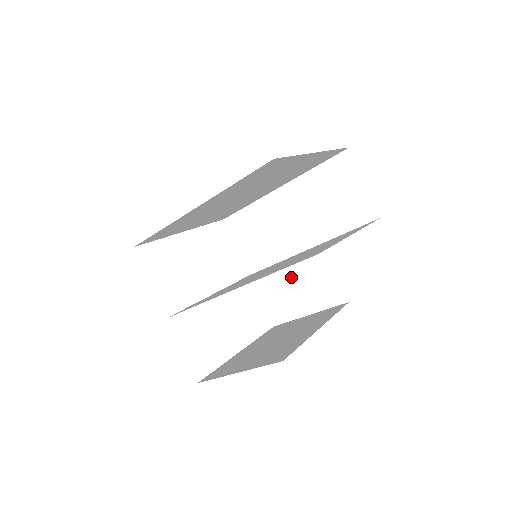
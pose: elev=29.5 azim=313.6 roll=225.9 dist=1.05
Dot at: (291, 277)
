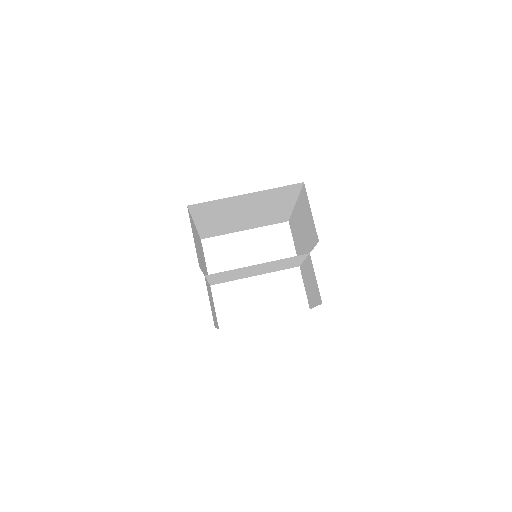
Dot at: (308, 274)
